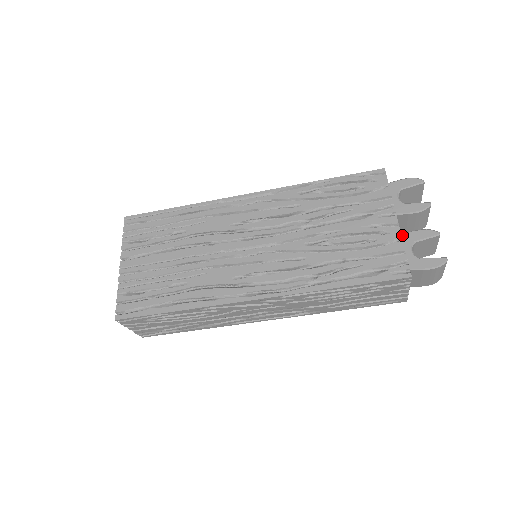
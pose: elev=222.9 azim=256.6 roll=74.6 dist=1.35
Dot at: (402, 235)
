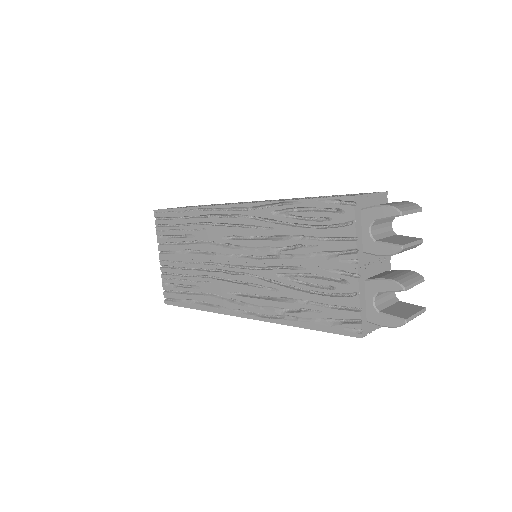
Dot at: (366, 281)
